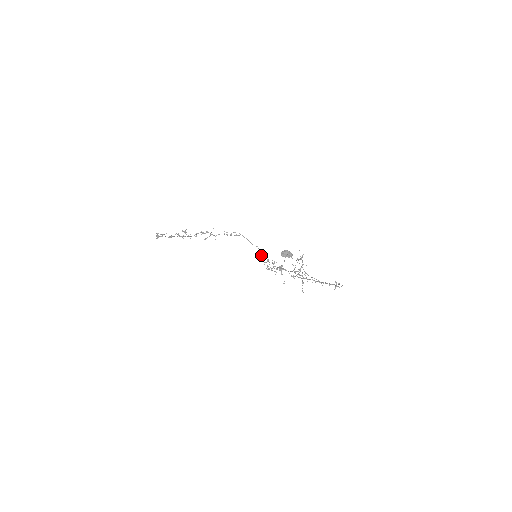
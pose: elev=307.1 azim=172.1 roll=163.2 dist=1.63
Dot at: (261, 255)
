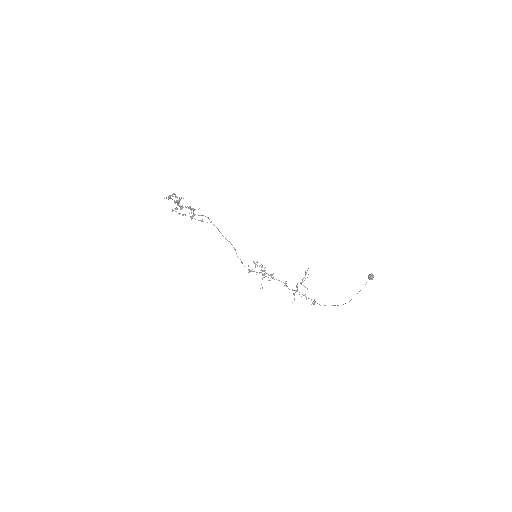
Dot at: (236, 253)
